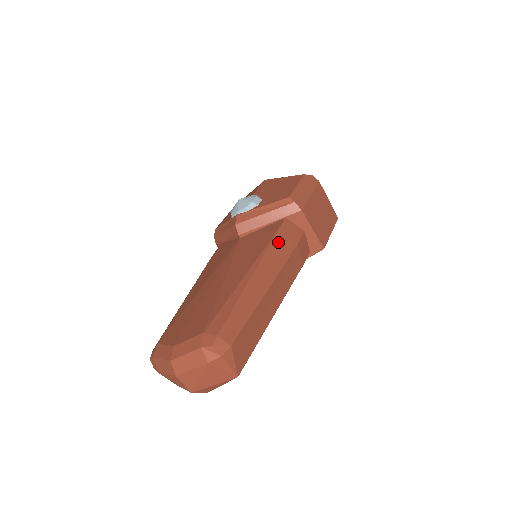
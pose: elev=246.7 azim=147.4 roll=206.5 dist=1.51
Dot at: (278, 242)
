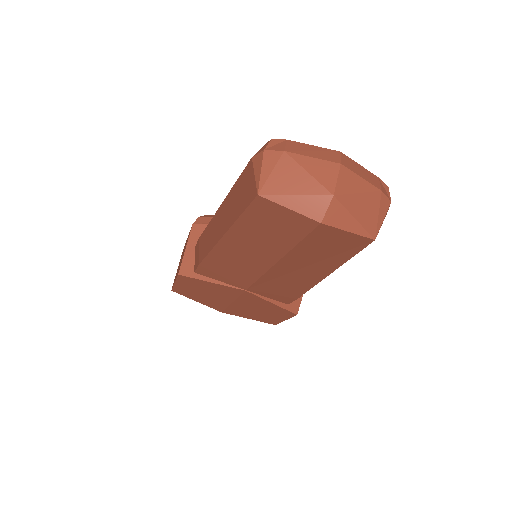
Dot at: occluded
